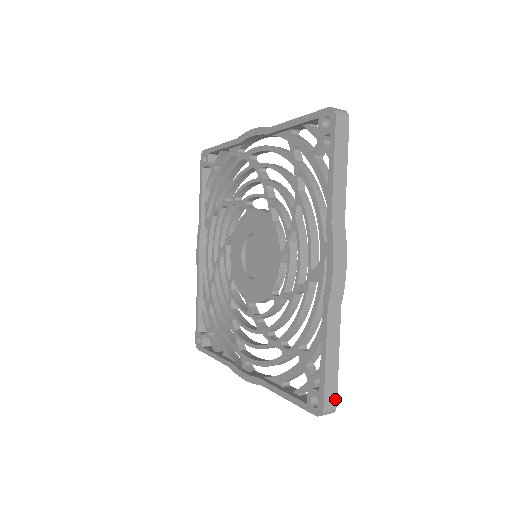
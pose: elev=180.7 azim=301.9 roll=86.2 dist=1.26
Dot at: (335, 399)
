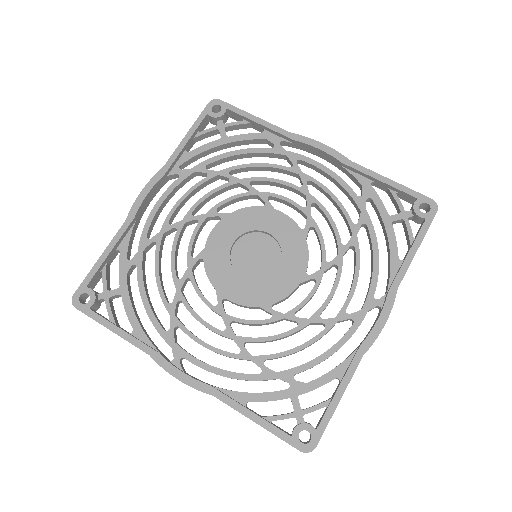
Dot at: occluded
